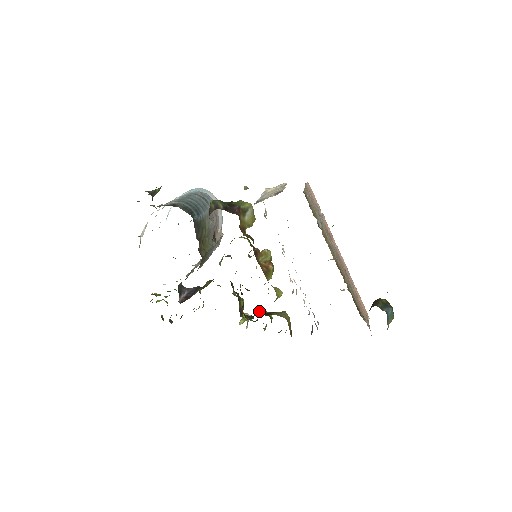
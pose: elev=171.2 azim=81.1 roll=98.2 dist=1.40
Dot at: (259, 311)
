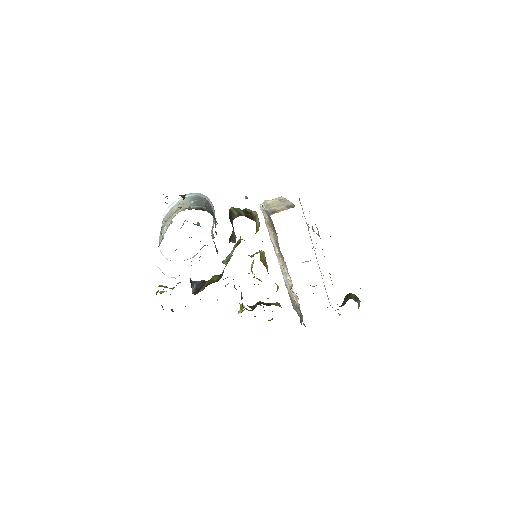
Dot at: (260, 302)
